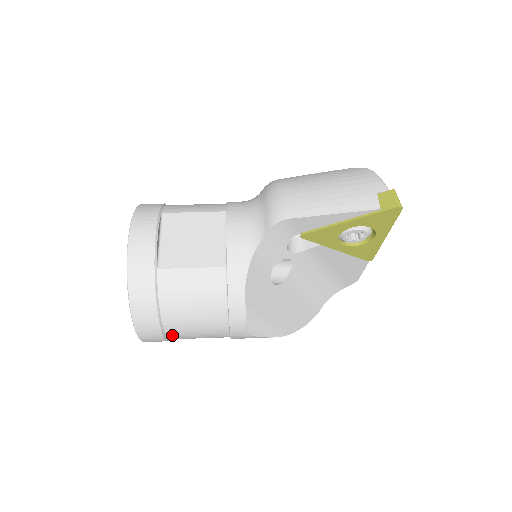
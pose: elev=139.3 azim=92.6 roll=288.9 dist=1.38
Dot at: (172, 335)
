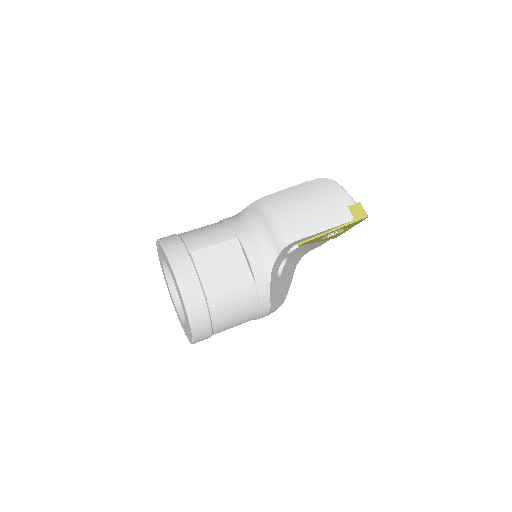
Dot at: occluded
